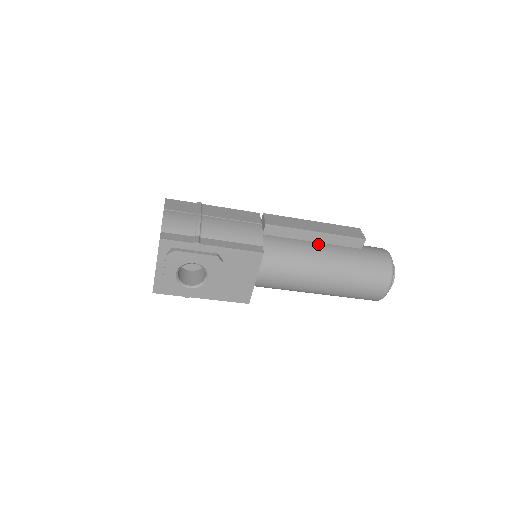
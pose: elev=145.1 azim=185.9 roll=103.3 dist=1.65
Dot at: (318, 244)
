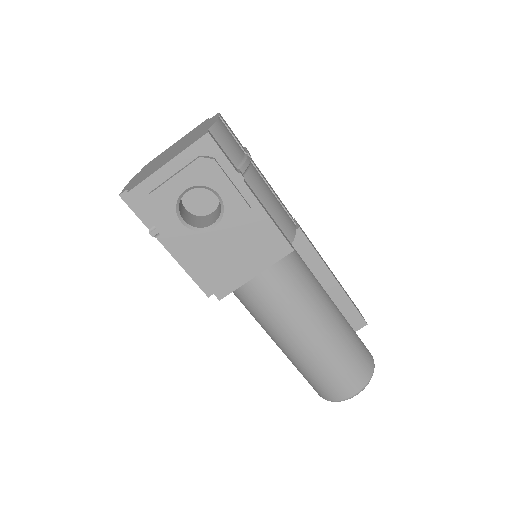
Dot at: (326, 293)
